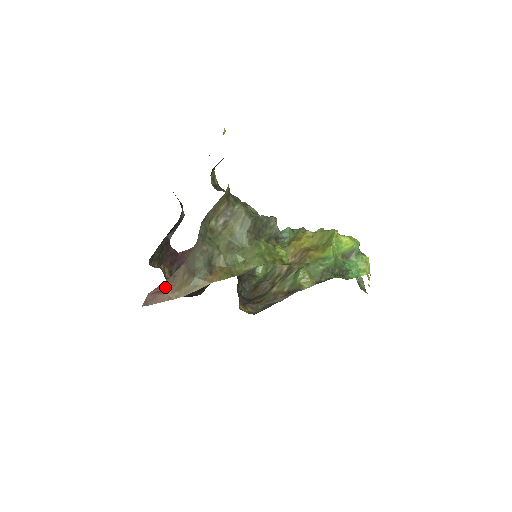
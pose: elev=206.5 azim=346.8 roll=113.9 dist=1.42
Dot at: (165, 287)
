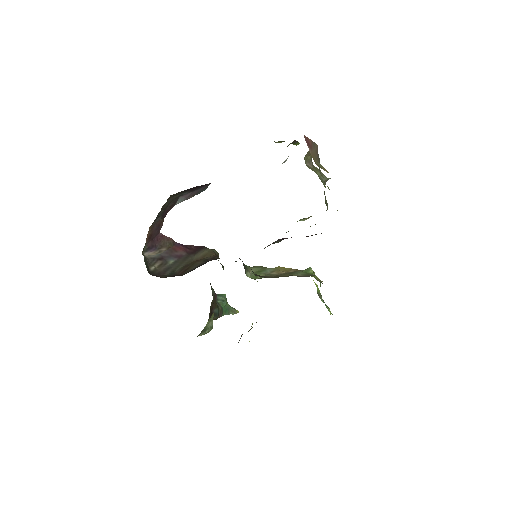
Dot at: (310, 144)
